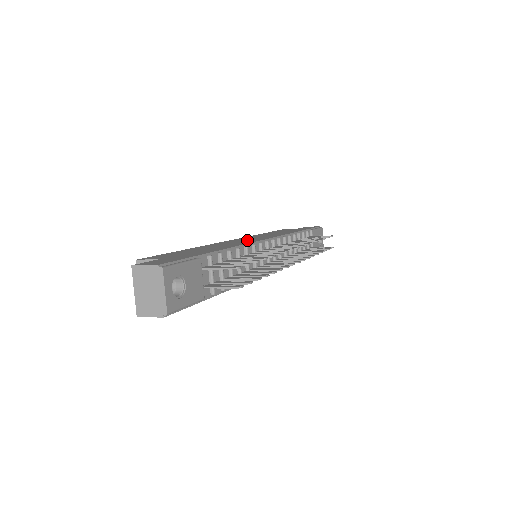
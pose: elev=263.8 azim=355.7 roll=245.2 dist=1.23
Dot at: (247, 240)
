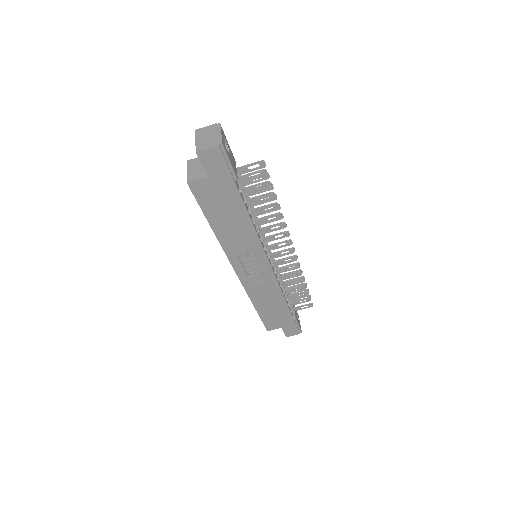
Dot at: occluded
